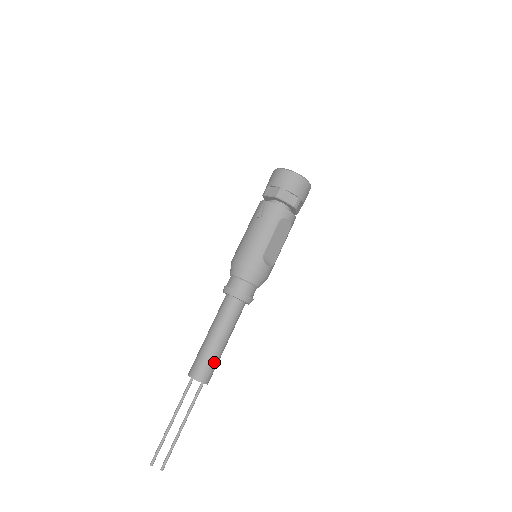
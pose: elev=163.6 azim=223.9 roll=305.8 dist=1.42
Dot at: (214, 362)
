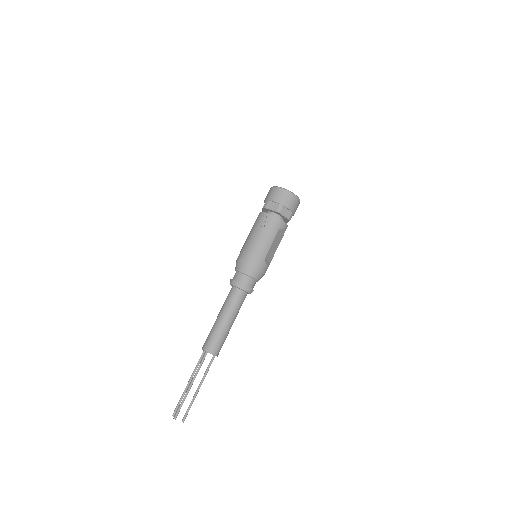
Dot at: (224, 339)
